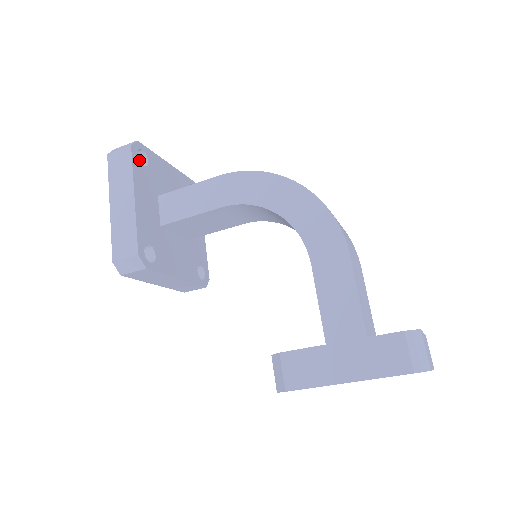
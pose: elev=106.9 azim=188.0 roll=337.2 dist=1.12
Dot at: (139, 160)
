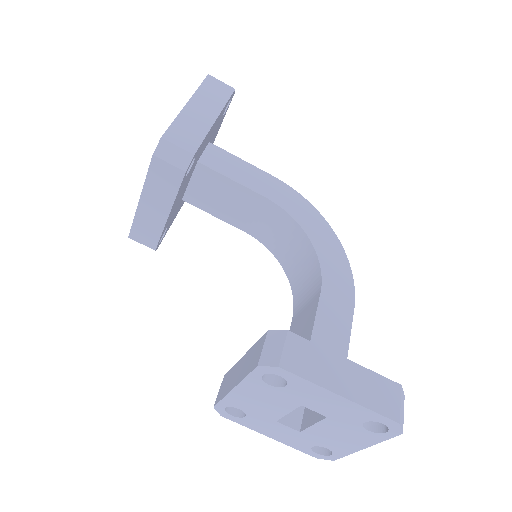
Dot at: occluded
